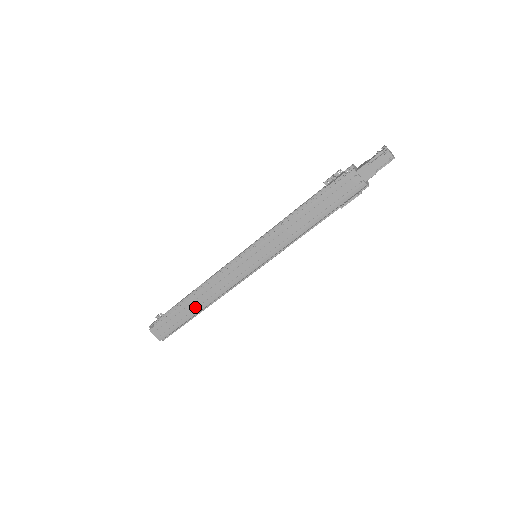
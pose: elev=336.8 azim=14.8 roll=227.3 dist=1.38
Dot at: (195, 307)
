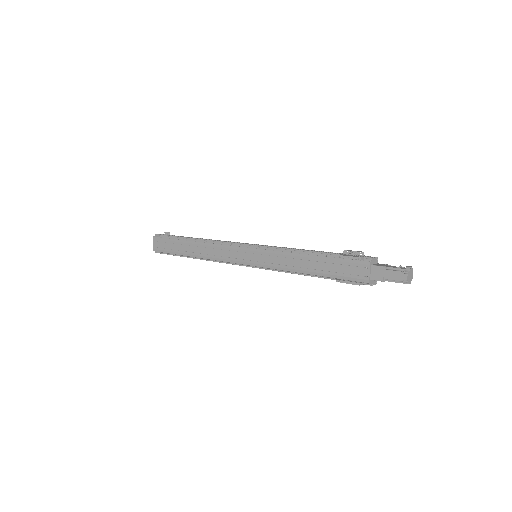
Dot at: (190, 250)
